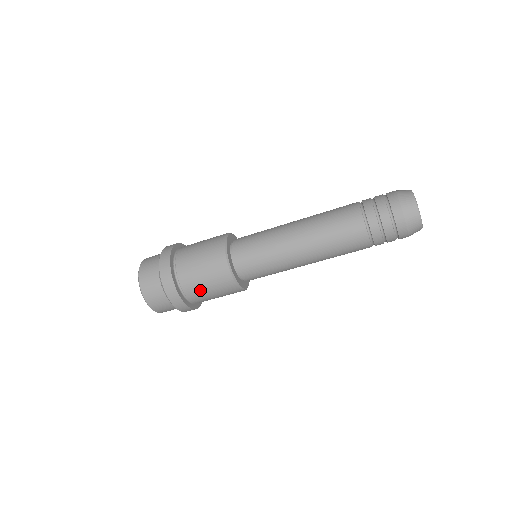
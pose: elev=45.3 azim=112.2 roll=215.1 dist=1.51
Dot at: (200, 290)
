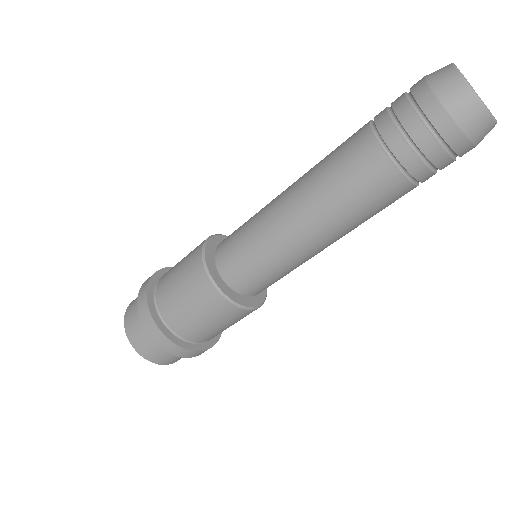
Dot at: (220, 332)
